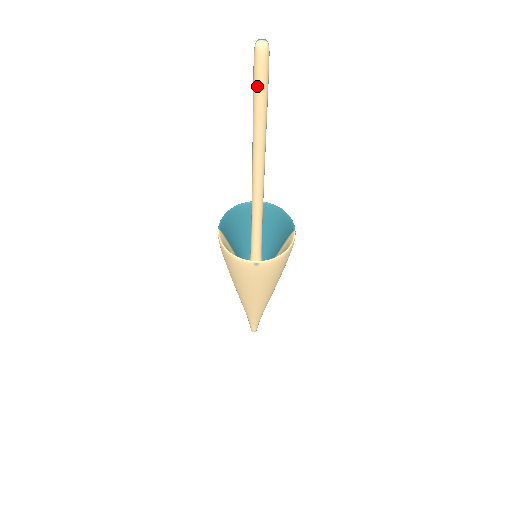
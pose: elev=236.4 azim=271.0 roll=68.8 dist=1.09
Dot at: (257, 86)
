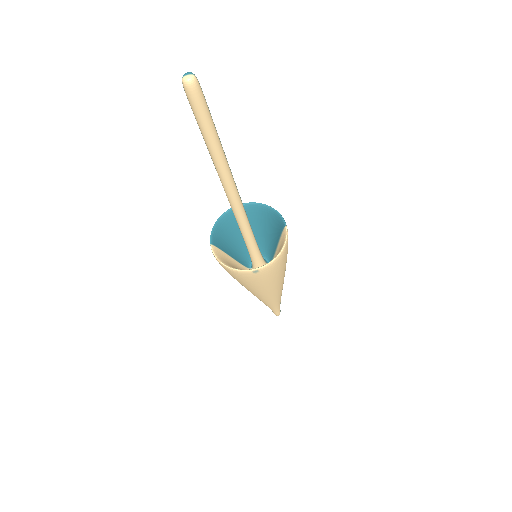
Dot at: (198, 118)
